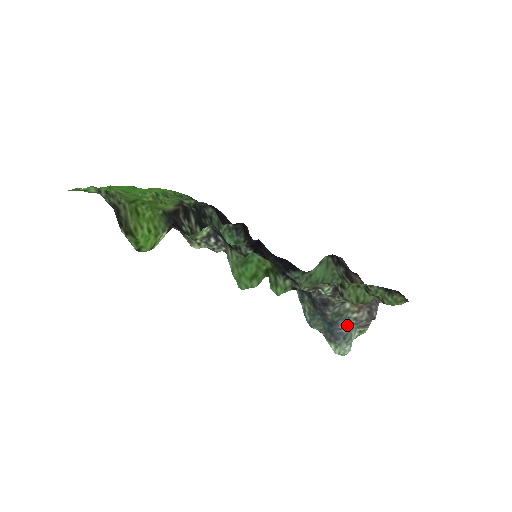
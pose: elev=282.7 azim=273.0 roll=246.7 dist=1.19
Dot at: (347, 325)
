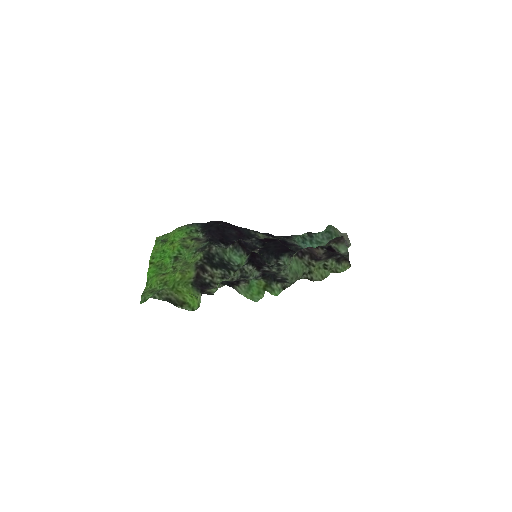
Dot at: occluded
